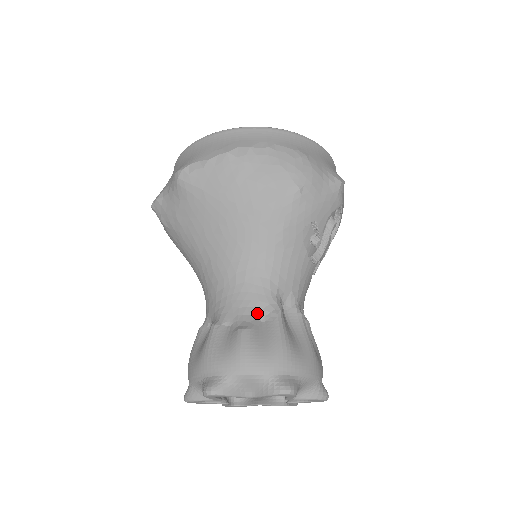
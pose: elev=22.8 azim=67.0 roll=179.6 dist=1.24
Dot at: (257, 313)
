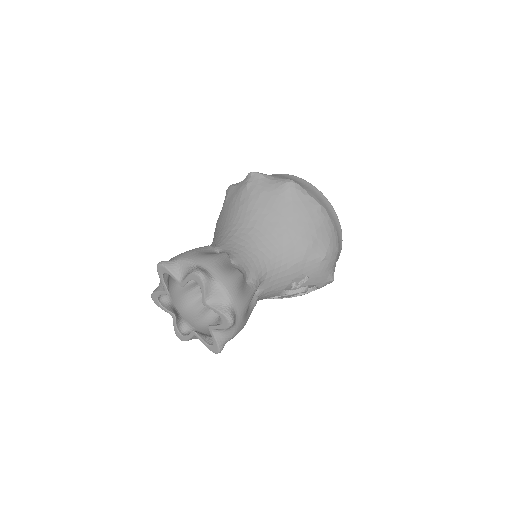
Dot at: (249, 276)
